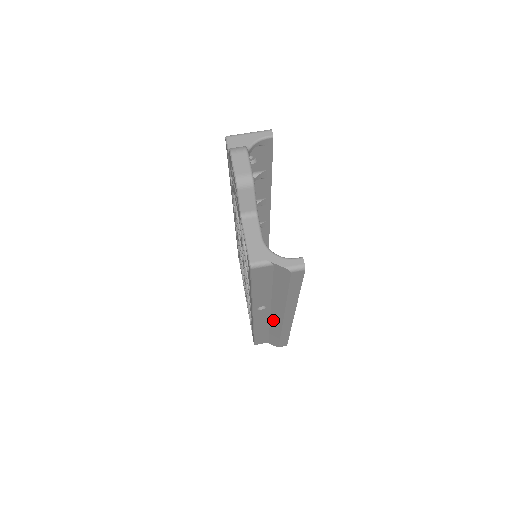
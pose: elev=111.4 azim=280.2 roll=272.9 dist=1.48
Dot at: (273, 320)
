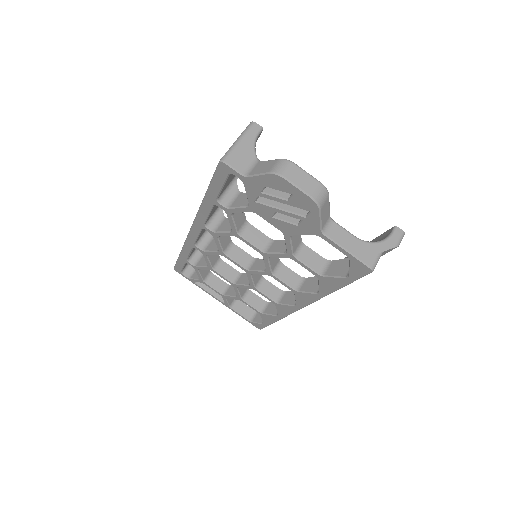
Dot at: occluded
